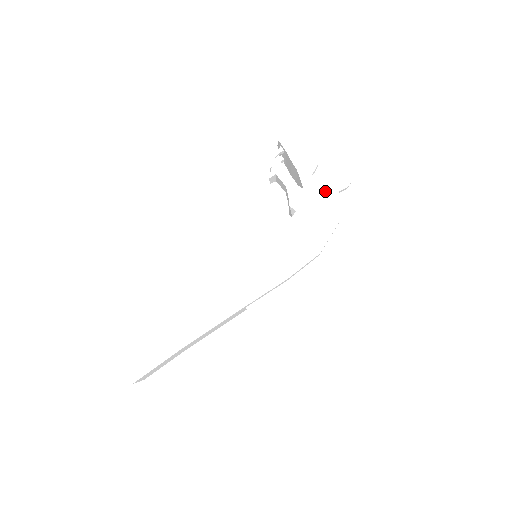
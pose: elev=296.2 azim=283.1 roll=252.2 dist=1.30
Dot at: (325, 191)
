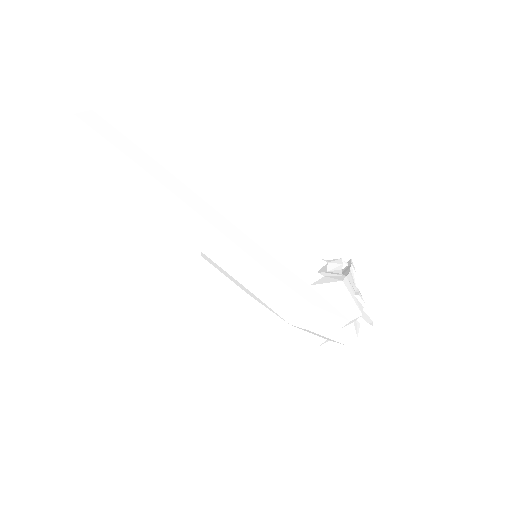
Dot at: (356, 299)
